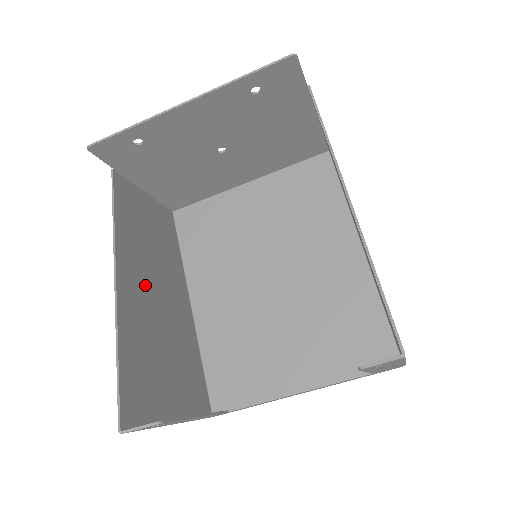
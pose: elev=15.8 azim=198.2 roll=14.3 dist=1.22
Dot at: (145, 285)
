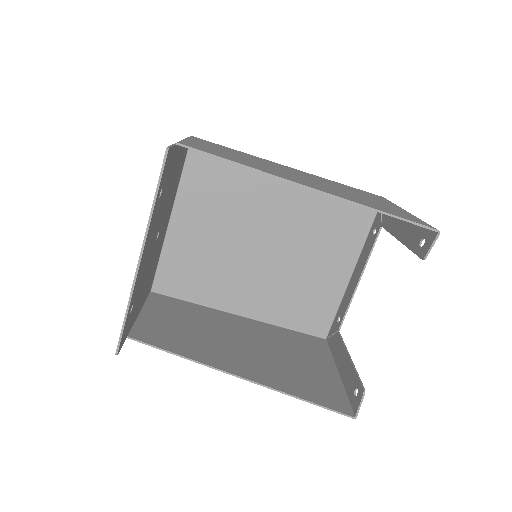
Dot at: (236, 352)
